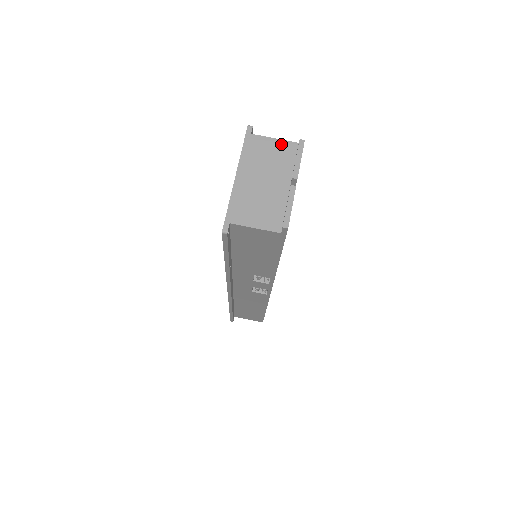
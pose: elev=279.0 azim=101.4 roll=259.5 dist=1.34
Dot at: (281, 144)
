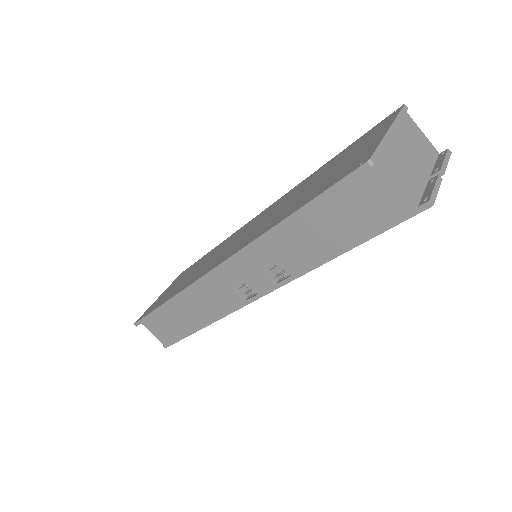
Dot at: (427, 141)
